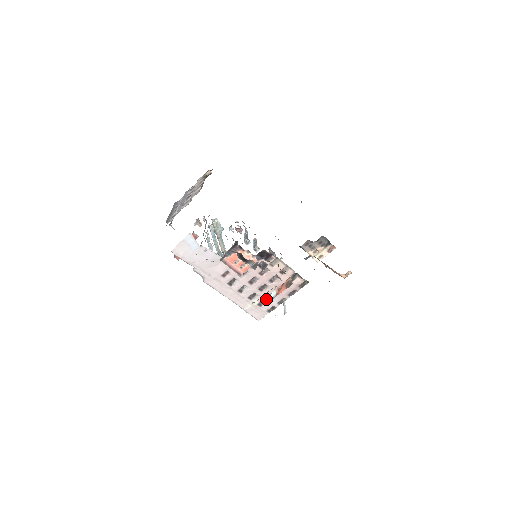
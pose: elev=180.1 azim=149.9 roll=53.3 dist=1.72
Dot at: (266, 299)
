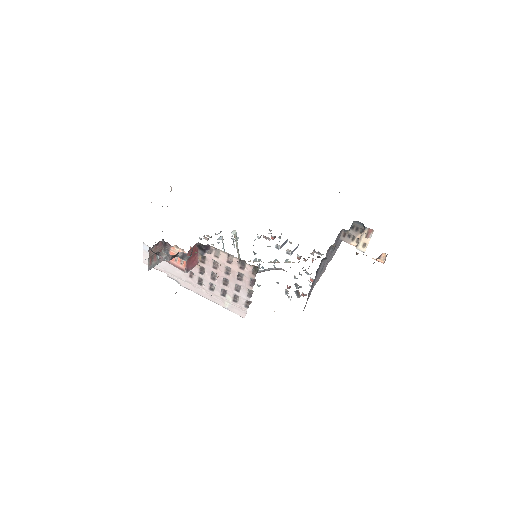
Dot at: (235, 294)
